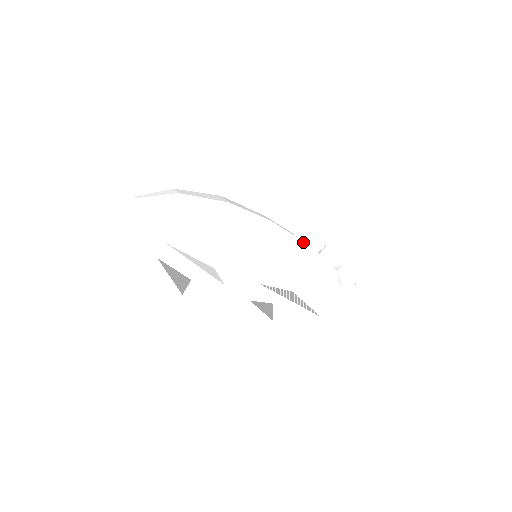
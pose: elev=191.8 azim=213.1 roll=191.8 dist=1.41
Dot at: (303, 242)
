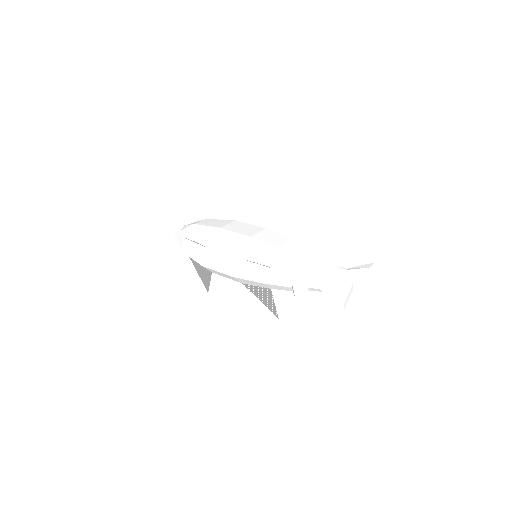
Dot at: (294, 242)
